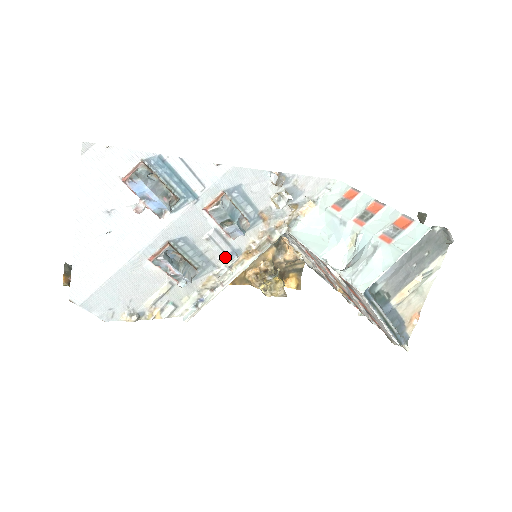
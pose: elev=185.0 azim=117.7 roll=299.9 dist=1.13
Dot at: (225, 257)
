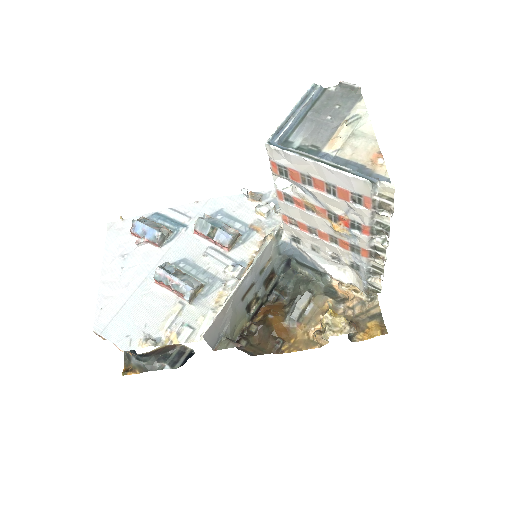
Dot at: (227, 267)
